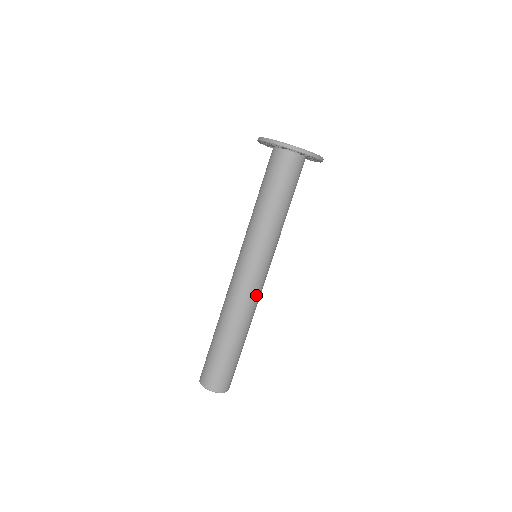
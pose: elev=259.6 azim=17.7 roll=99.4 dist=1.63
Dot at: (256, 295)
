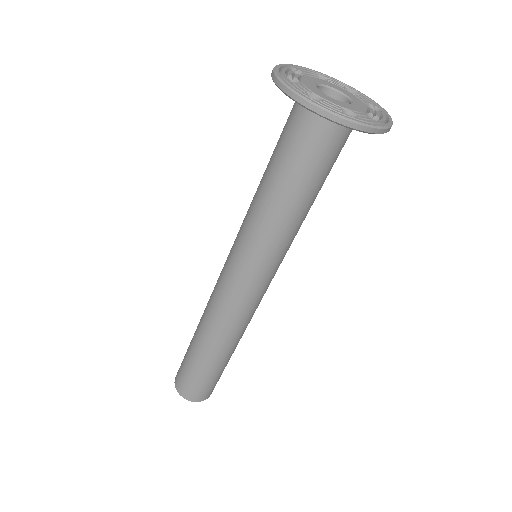
Dot at: (253, 310)
